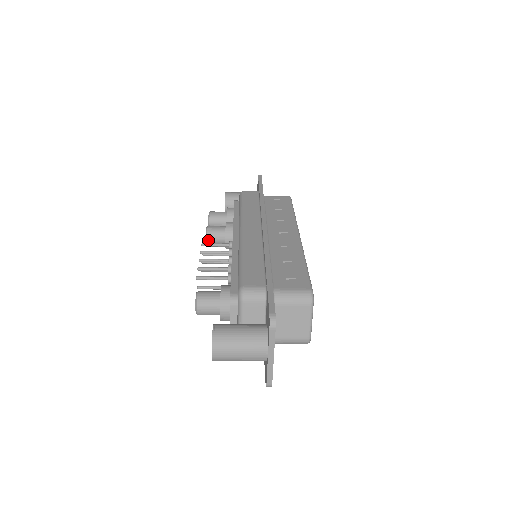
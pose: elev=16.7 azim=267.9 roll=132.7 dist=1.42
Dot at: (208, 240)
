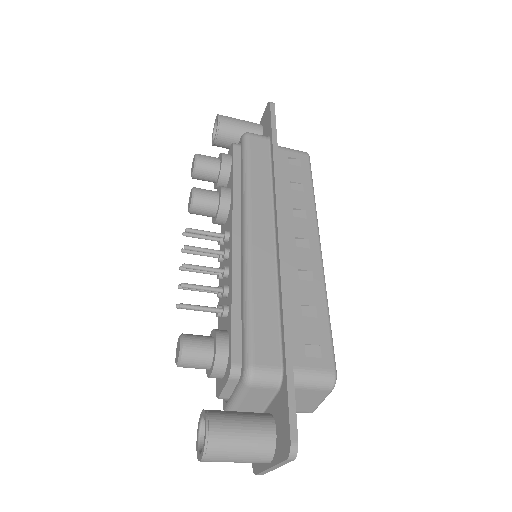
Dot at: (192, 211)
